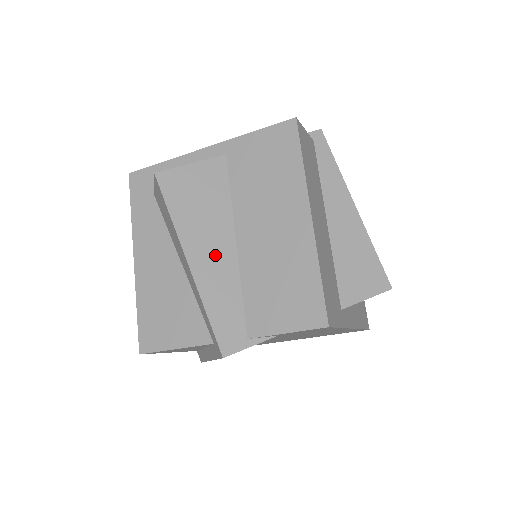
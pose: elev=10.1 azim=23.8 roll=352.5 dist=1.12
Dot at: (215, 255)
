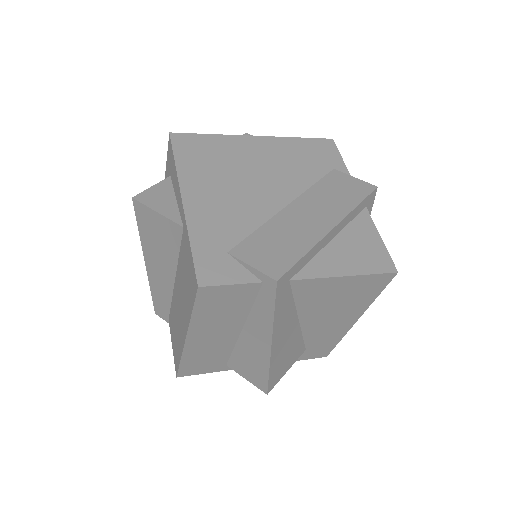
Dot at: (161, 274)
